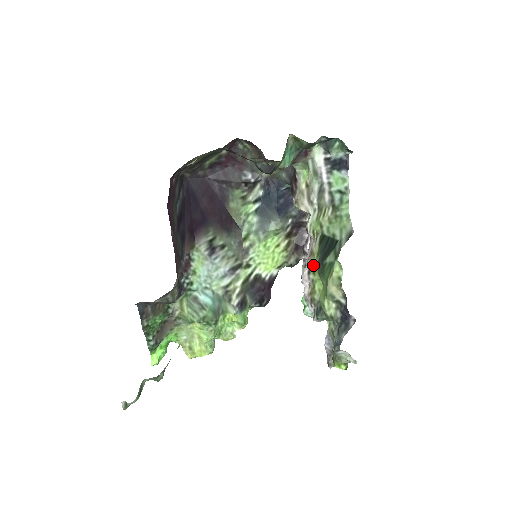
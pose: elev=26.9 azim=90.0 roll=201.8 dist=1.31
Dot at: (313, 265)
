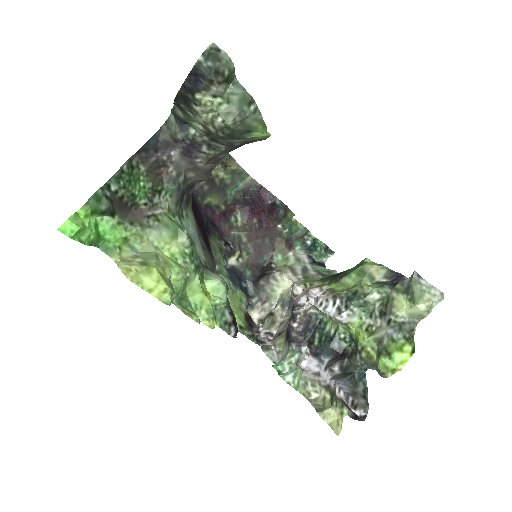
Dot at: (322, 284)
